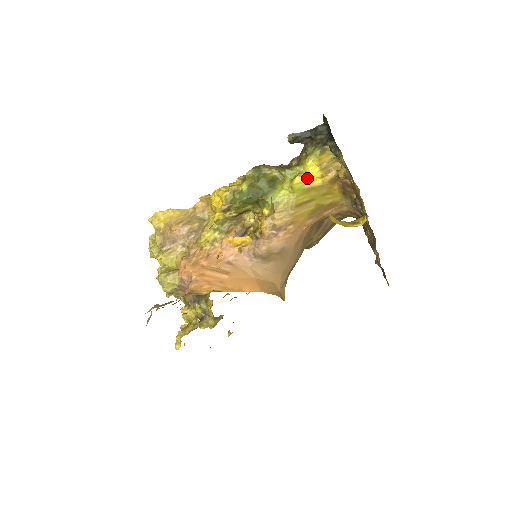
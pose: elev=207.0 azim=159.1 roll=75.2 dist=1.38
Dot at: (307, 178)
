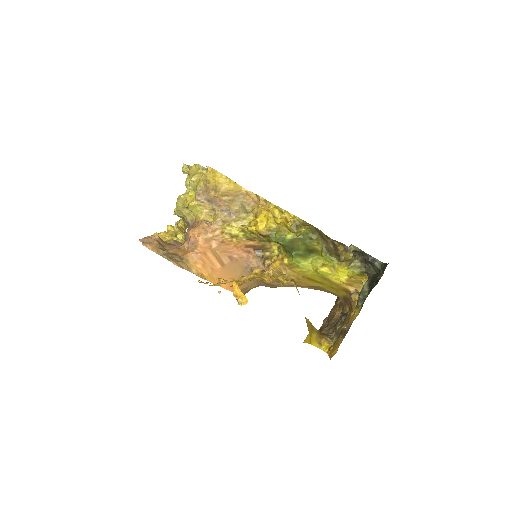
Dot at: (333, 274)
